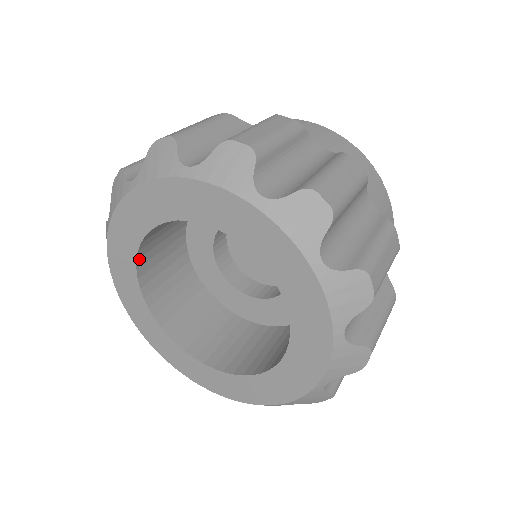
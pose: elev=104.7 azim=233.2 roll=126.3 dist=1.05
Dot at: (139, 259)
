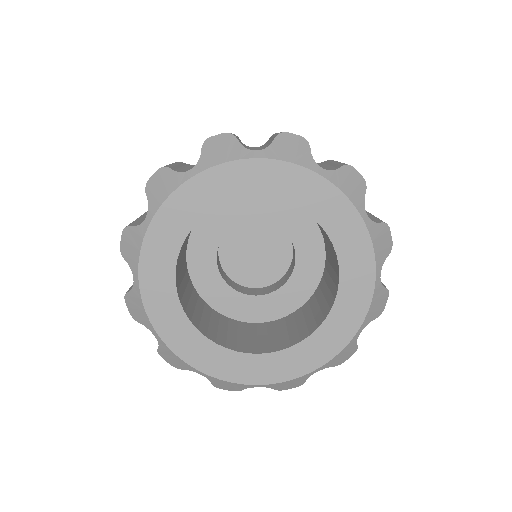
Dot at: (178, 292)
